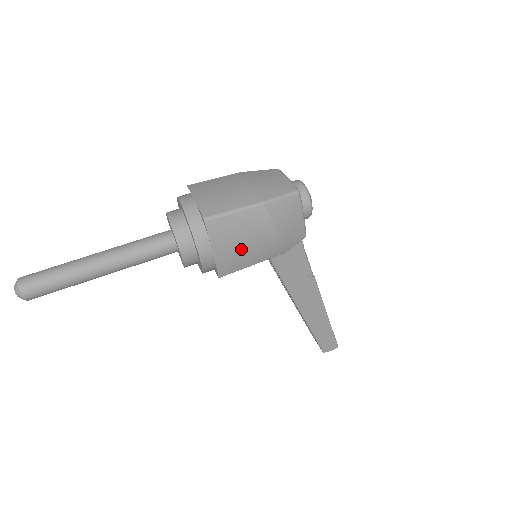
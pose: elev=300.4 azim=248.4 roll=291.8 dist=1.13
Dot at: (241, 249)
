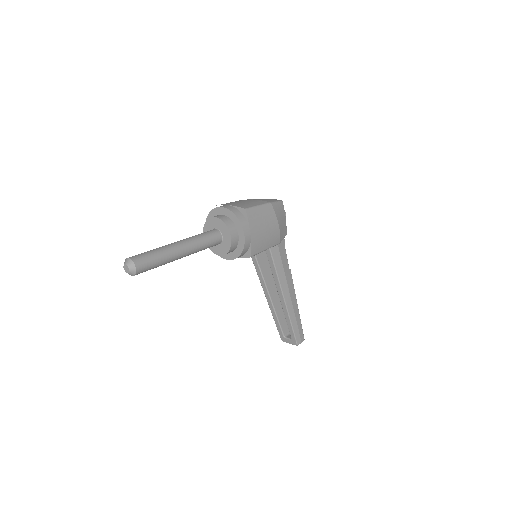
Dot at: (262, 234)
